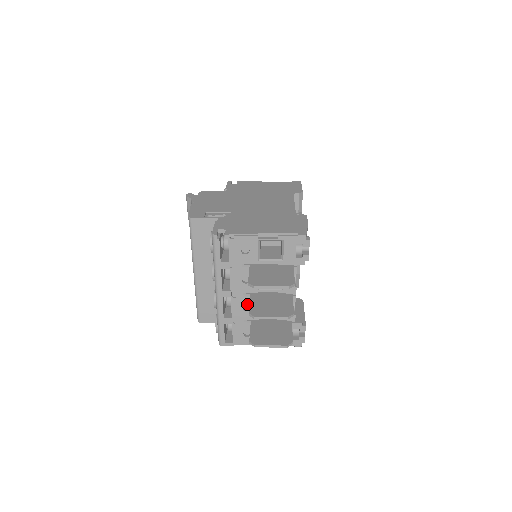
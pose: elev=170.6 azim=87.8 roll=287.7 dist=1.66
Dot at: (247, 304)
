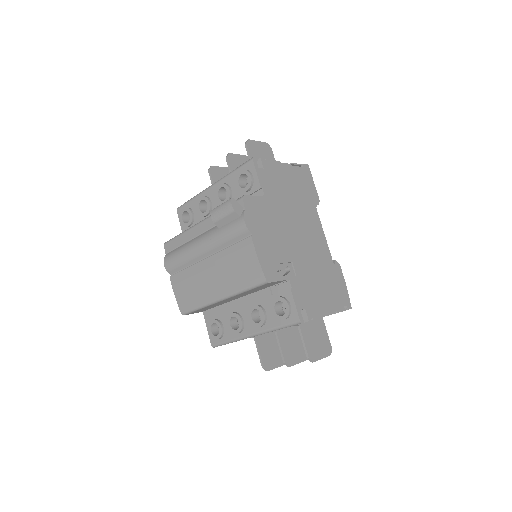
Dot at: occluded
